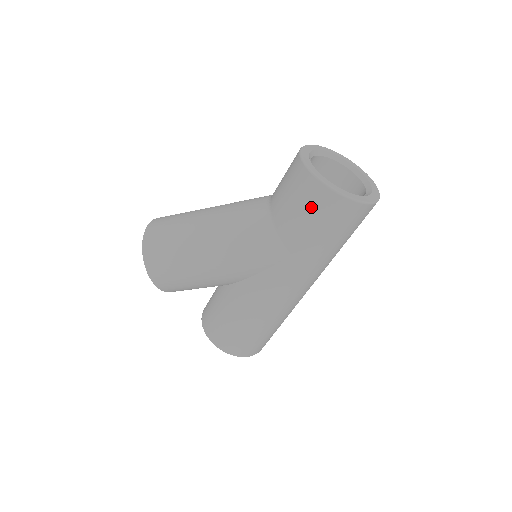
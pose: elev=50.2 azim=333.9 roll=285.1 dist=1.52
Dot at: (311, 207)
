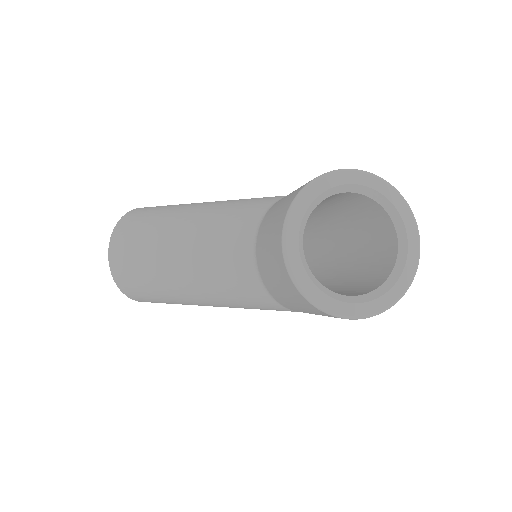
Dot at: (318, 314)
